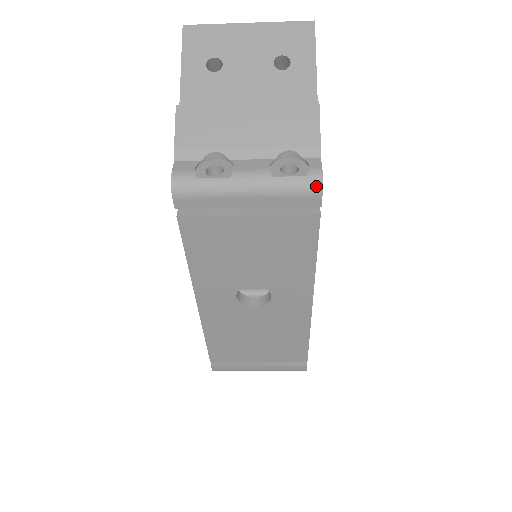
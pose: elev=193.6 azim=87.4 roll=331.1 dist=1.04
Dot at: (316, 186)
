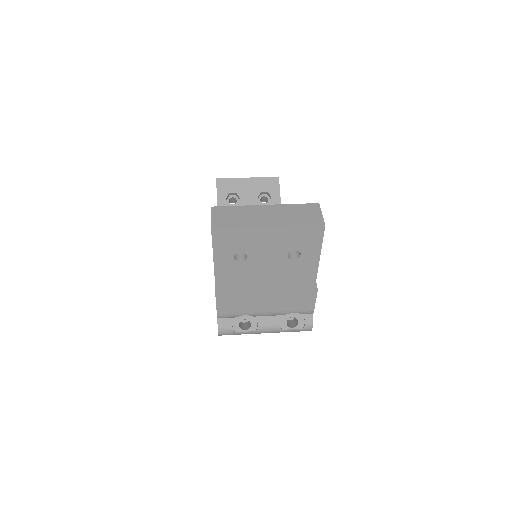
Dot at: occluded
